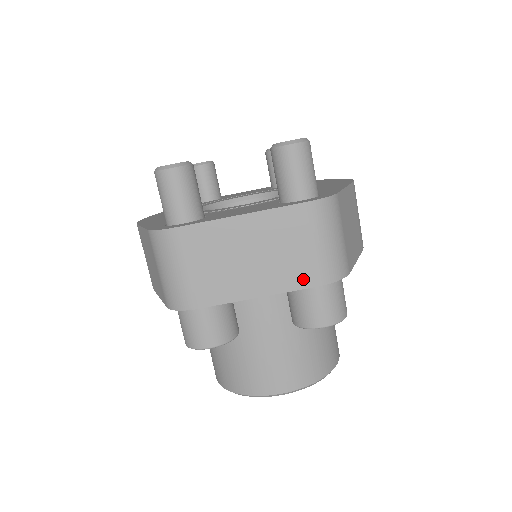
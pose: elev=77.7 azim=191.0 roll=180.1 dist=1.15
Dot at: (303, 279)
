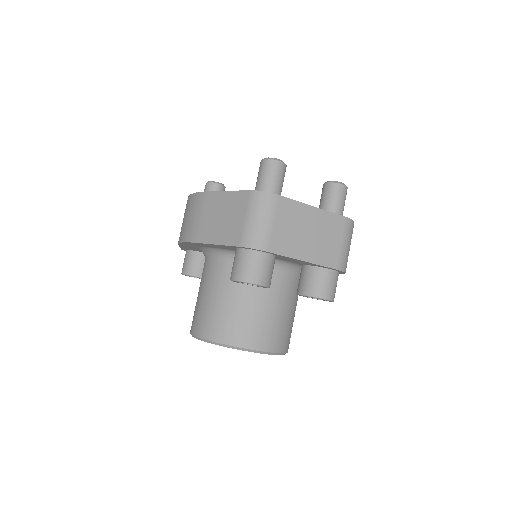
Dot at: (330, 261)
